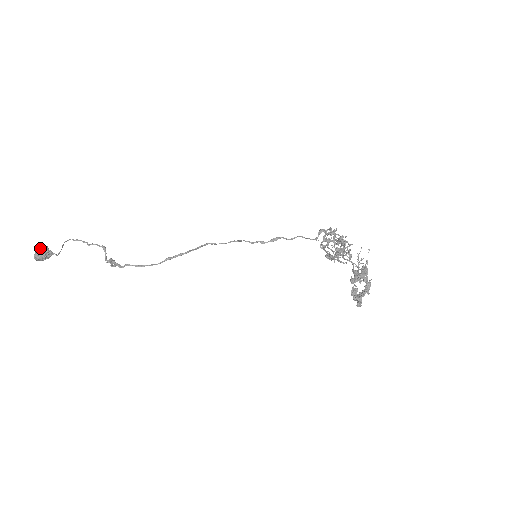
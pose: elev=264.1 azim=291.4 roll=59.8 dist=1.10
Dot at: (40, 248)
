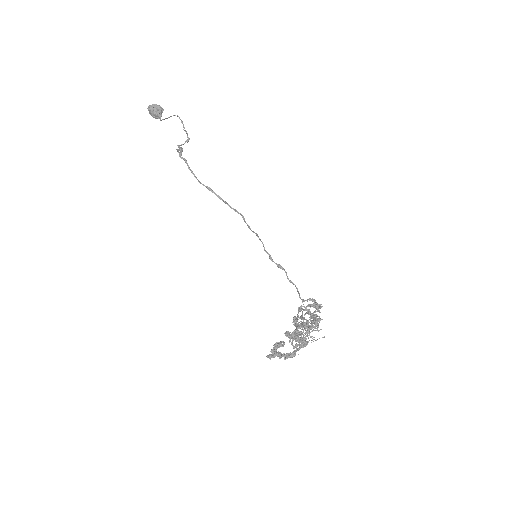
Dot at: (159, 106)
